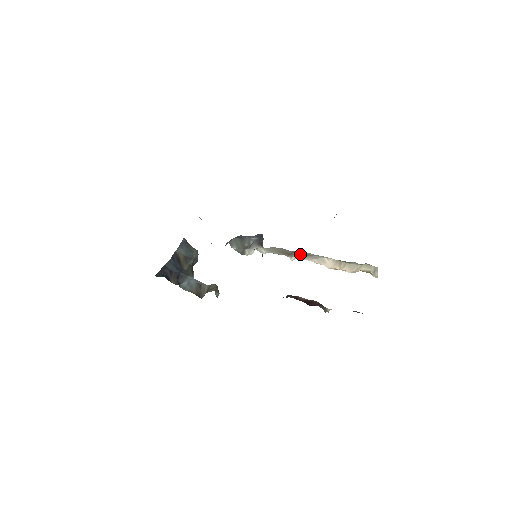
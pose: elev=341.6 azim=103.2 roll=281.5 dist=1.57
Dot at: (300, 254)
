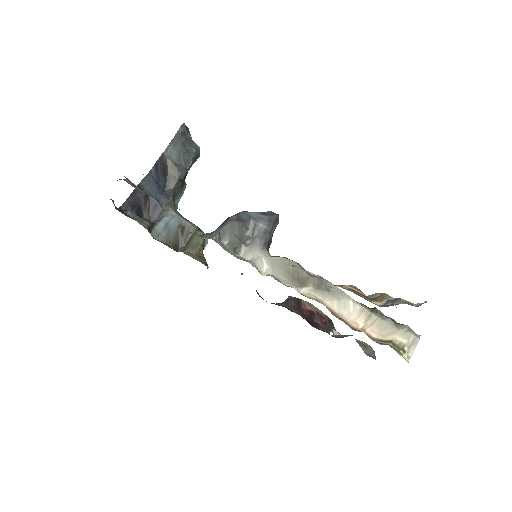
Dot at: occluded
